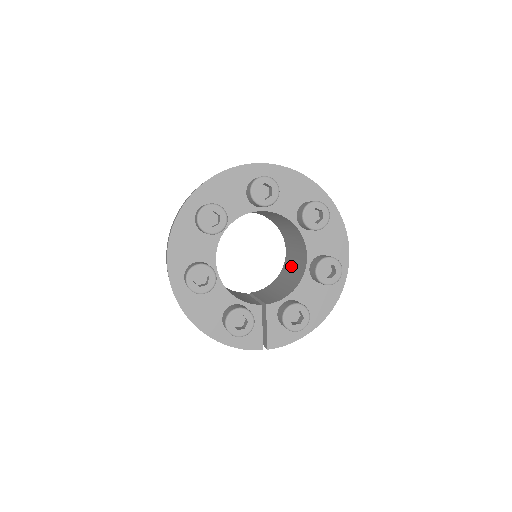
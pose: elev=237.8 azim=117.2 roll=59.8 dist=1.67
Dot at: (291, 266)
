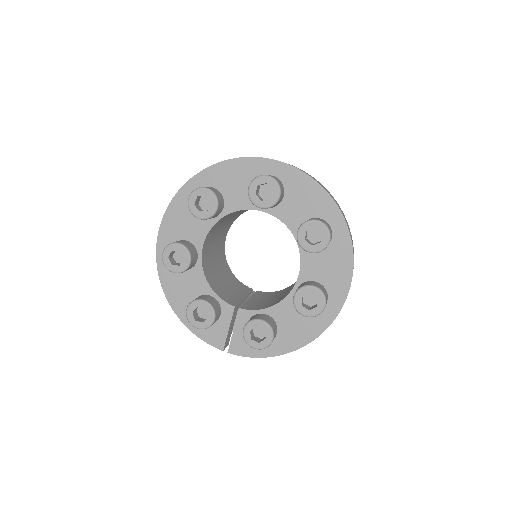
Dot at: occluded
